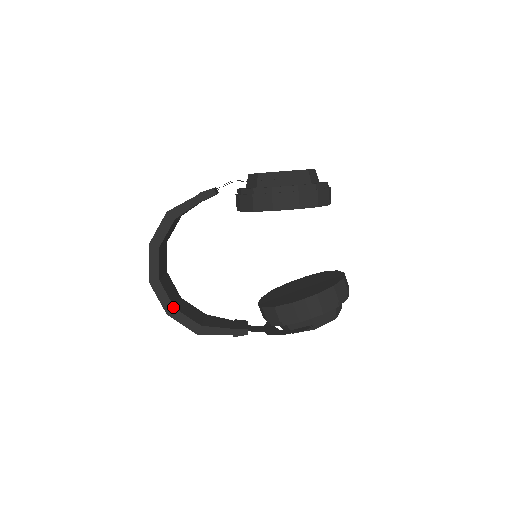
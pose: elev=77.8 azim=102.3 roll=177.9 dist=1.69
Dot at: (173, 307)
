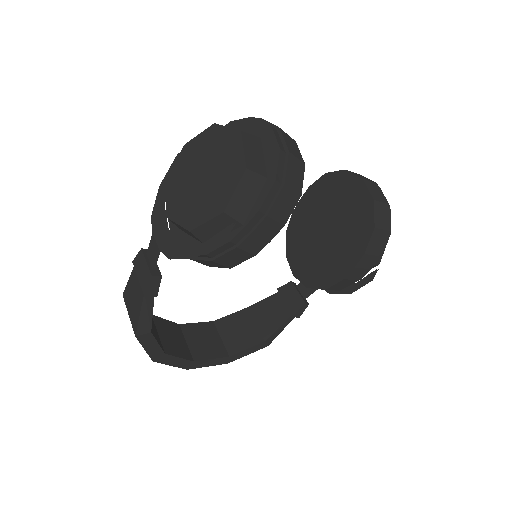
Dot at: (227, 357)
